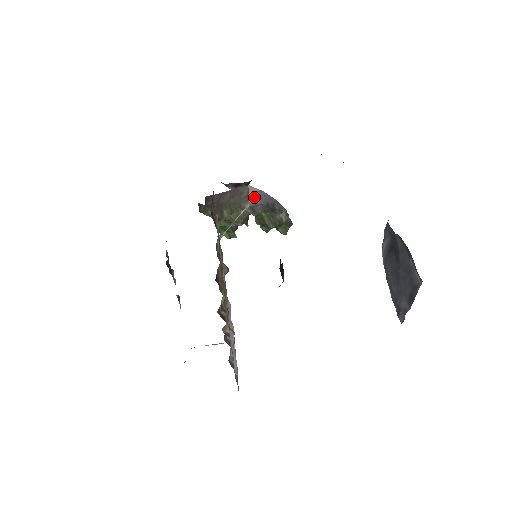
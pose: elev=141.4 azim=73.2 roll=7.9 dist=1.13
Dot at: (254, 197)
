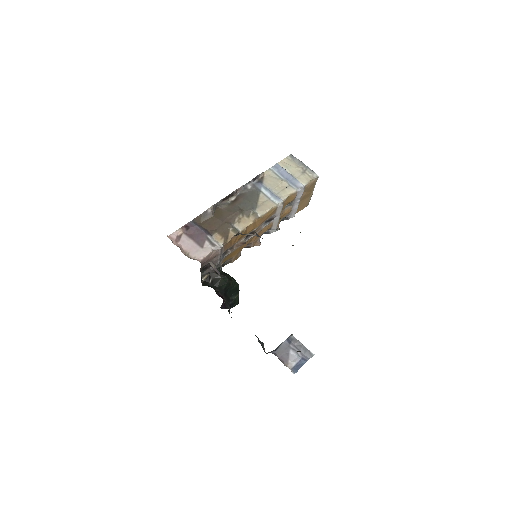
Dot at: (258, 236)
